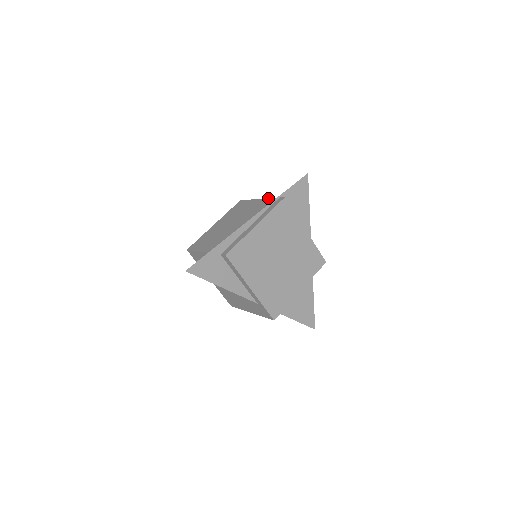
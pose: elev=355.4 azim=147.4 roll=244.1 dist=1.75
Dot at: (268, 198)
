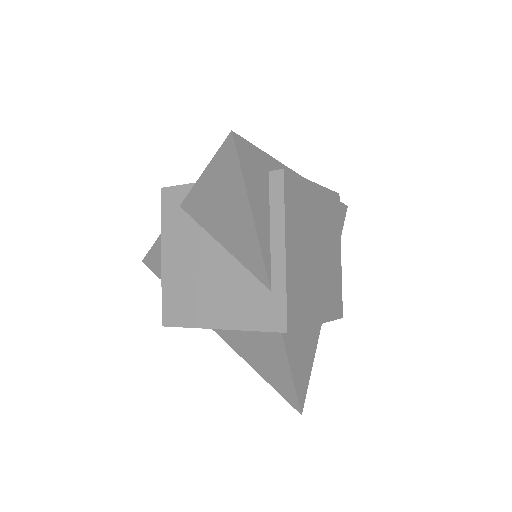
Dot at: occluded
